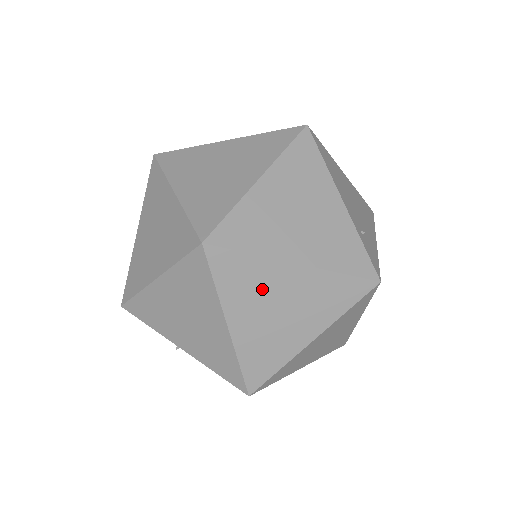
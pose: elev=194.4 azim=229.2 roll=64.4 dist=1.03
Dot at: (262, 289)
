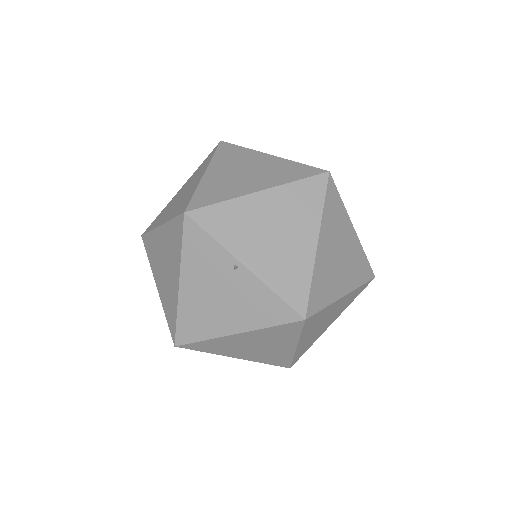
Dot at: (339, 231)
